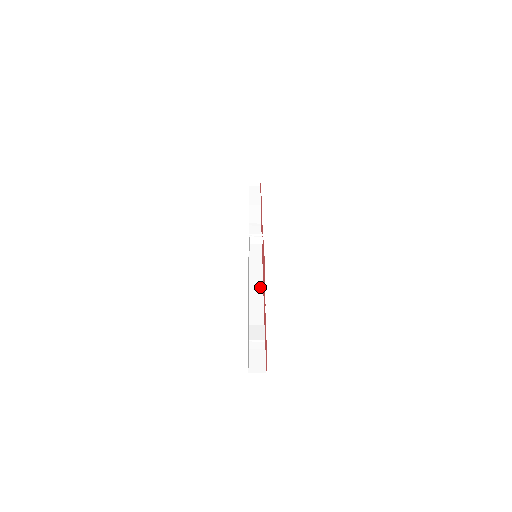
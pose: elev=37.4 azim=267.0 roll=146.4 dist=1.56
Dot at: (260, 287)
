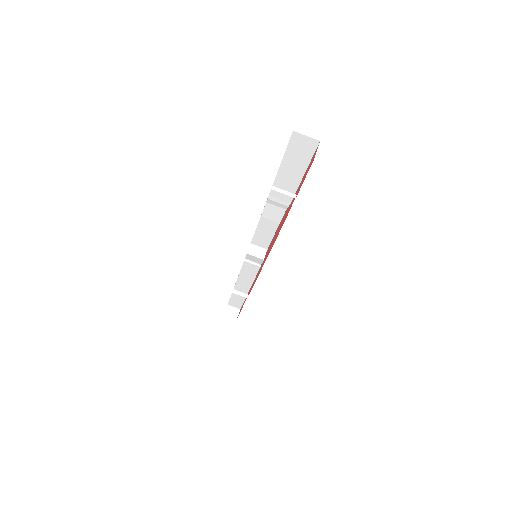
Dot at: occluded
